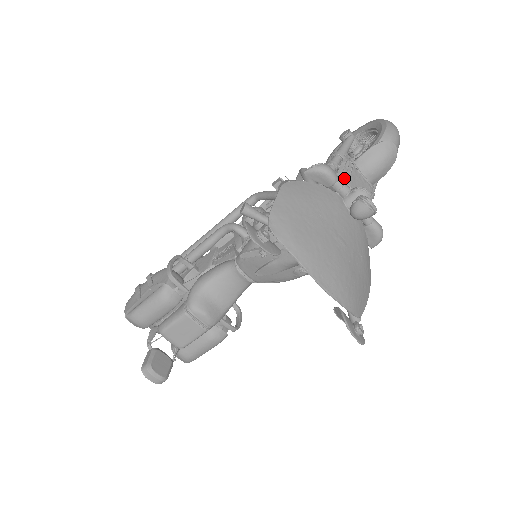
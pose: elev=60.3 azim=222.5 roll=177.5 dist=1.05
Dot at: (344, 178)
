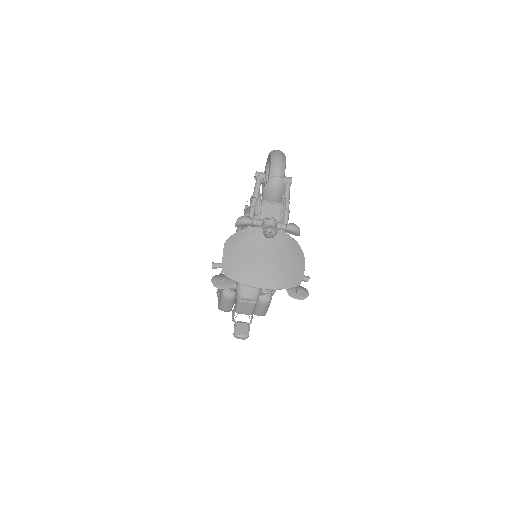
Dot at: (258, 214)
